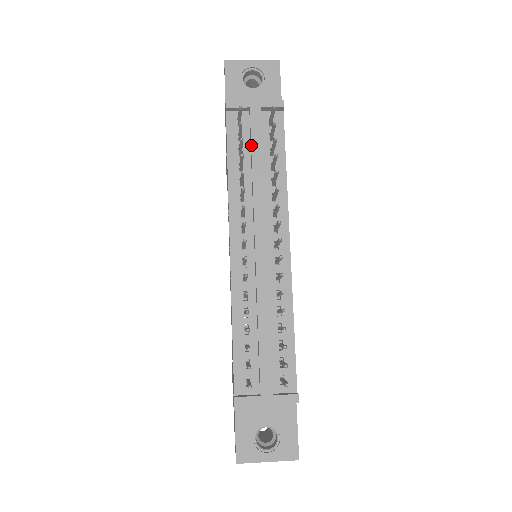
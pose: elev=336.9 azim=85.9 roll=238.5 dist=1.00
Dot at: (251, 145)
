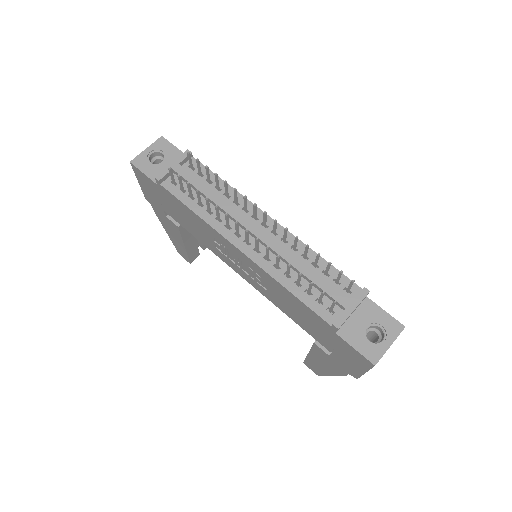
Dot at: (194, 187)
